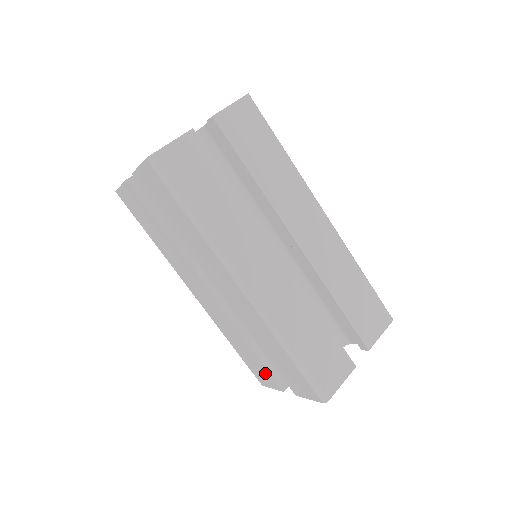
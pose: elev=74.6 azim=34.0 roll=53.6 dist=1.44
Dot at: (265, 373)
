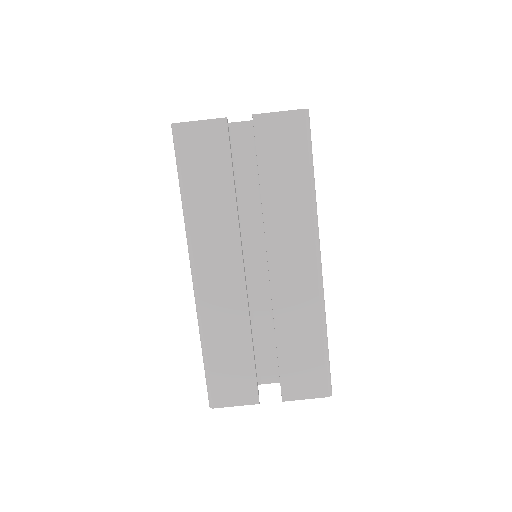
Dot at: (245, 381)
